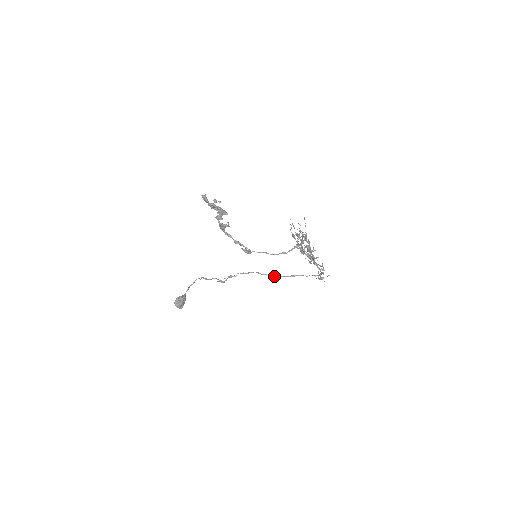
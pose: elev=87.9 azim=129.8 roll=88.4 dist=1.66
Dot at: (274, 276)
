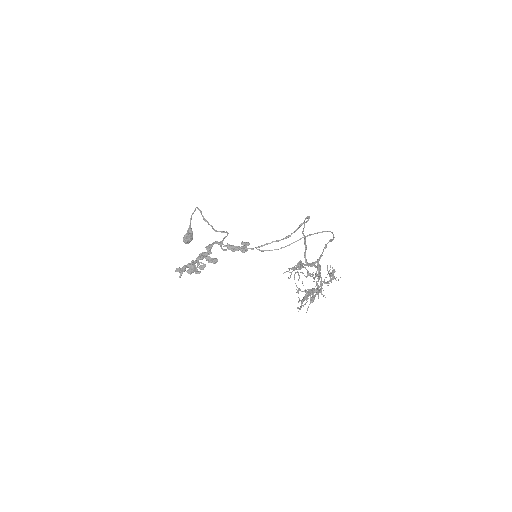
Dot at: (280, 248)
